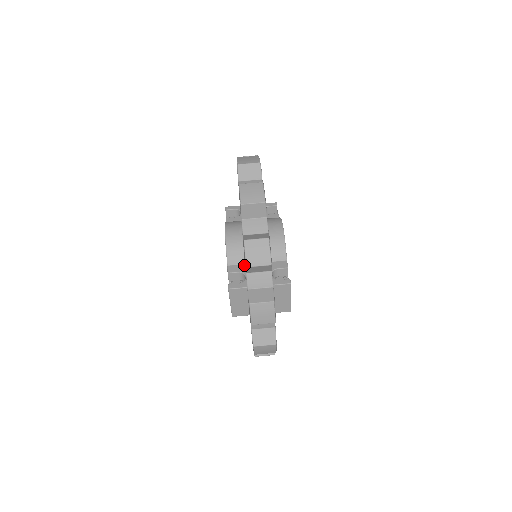
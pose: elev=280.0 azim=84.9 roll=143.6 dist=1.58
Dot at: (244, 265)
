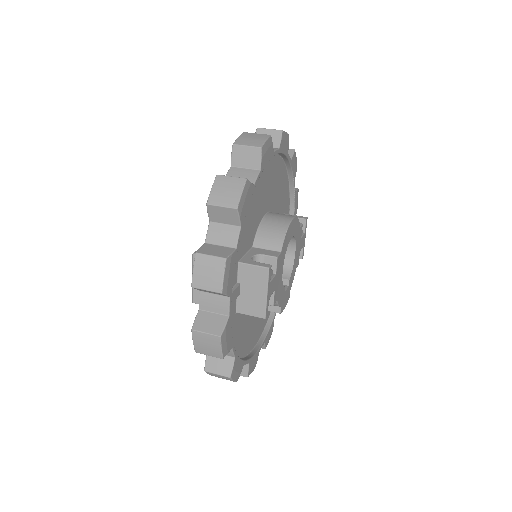
Dot at: occluded
